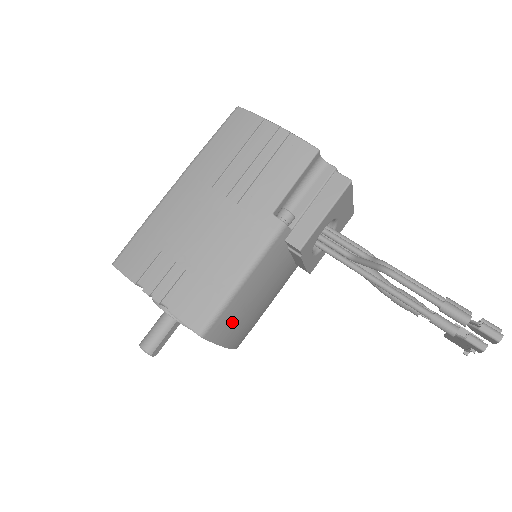
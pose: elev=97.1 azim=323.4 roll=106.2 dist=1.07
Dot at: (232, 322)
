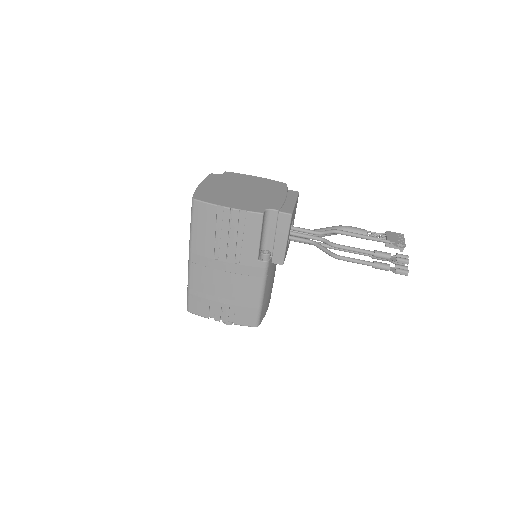
Dot at: (267, 304)
